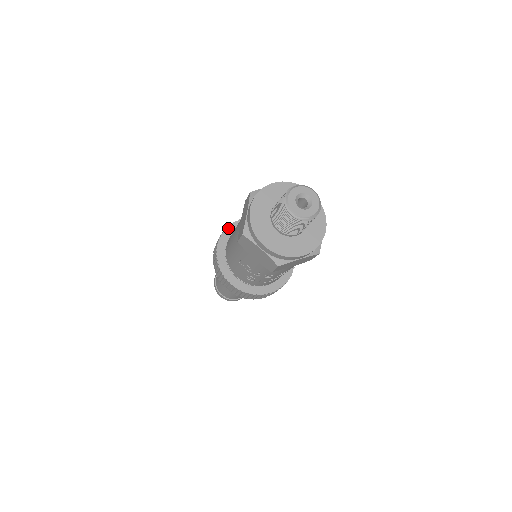
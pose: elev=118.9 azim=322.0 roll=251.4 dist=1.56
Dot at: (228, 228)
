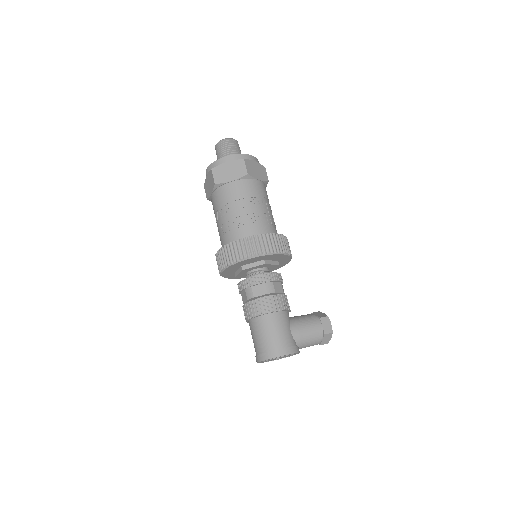
Dot at: occluded
